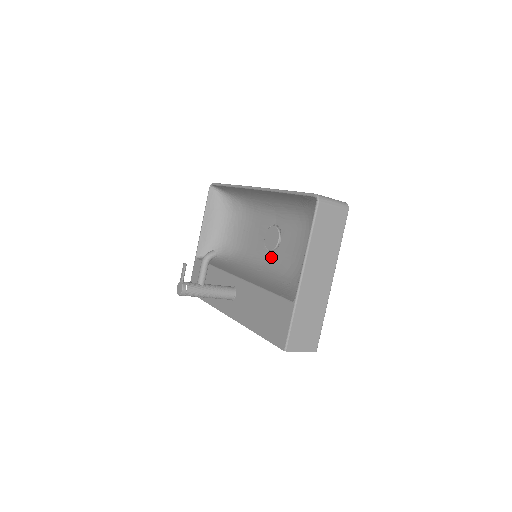
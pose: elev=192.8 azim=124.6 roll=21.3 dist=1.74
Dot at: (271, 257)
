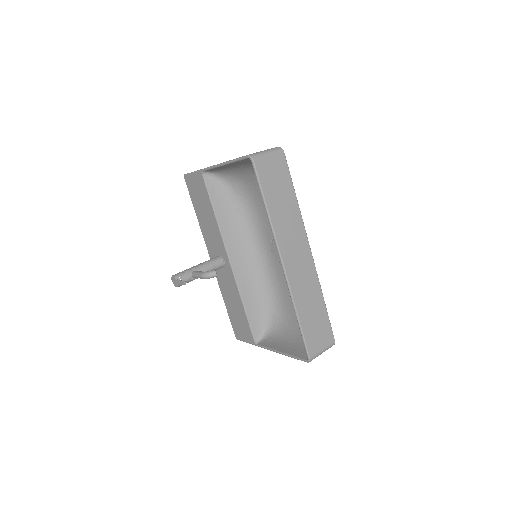
Dot at: (269, 256)
